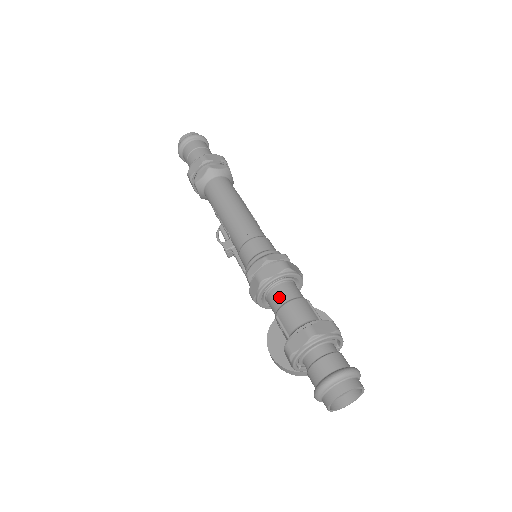
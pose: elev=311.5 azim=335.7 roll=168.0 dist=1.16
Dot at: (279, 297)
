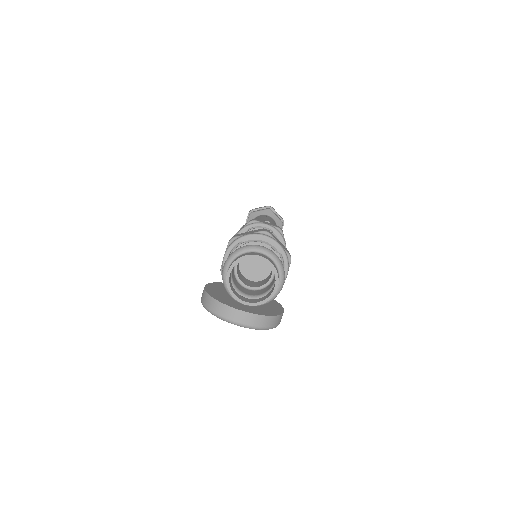
Dot at: occluded
